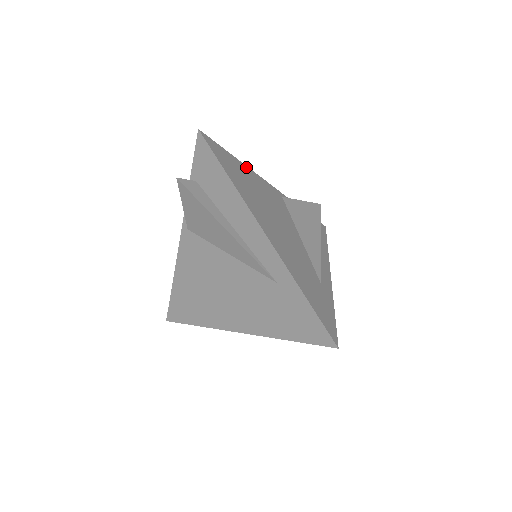
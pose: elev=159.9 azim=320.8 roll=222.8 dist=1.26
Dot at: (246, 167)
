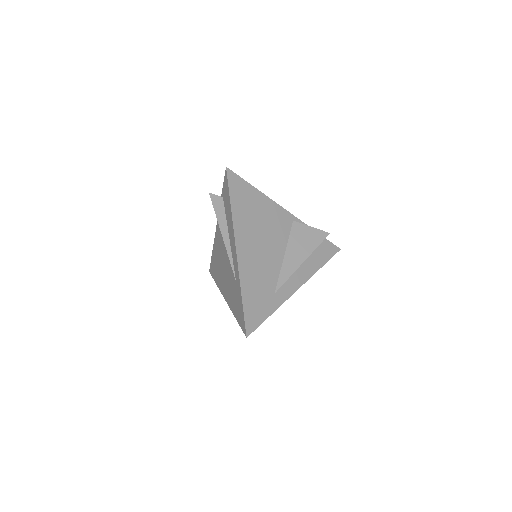
Dot at: (263, 195)
